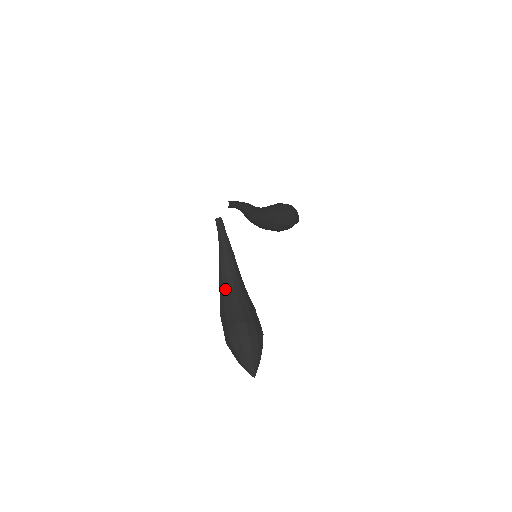
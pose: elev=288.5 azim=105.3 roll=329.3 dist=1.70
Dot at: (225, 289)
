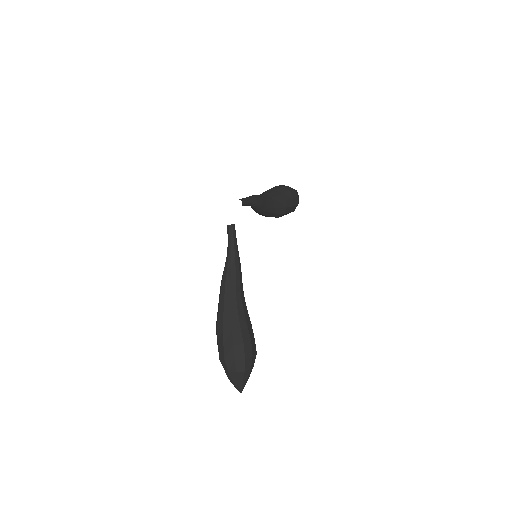
Dot at: (226, 304)
